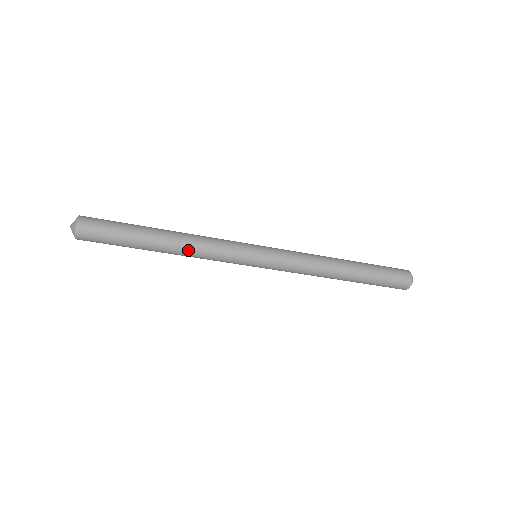
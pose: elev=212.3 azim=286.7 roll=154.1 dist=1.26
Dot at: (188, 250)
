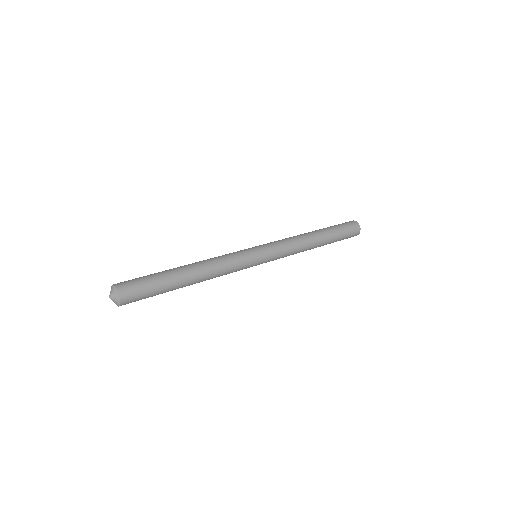
Dot at: (209, 279)
